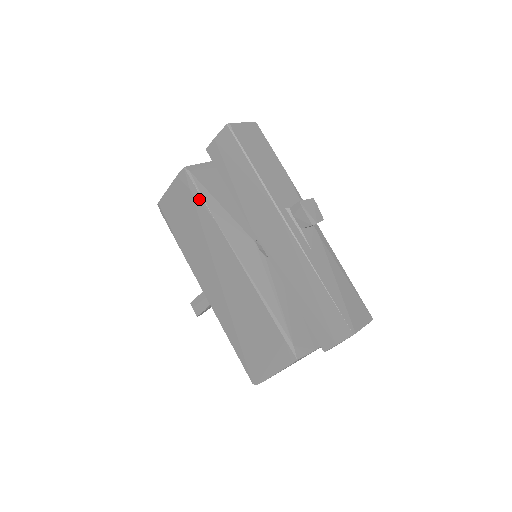
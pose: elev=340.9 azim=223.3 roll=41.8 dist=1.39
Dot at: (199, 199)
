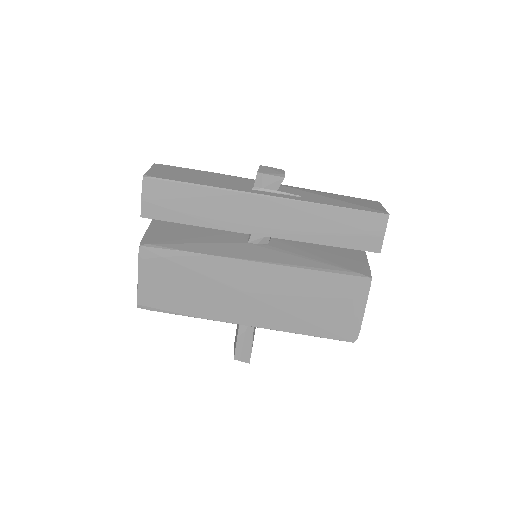
Dot at: (178, 255)
